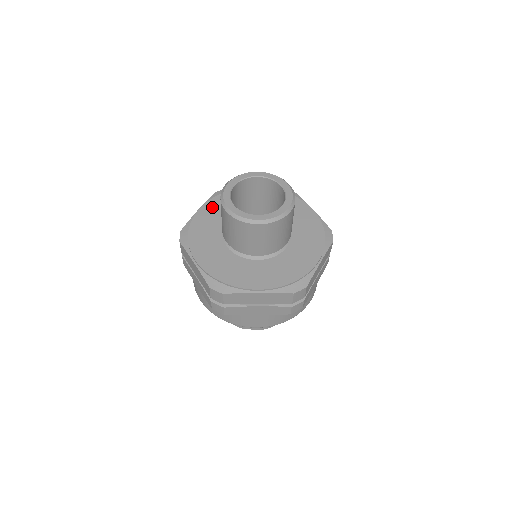
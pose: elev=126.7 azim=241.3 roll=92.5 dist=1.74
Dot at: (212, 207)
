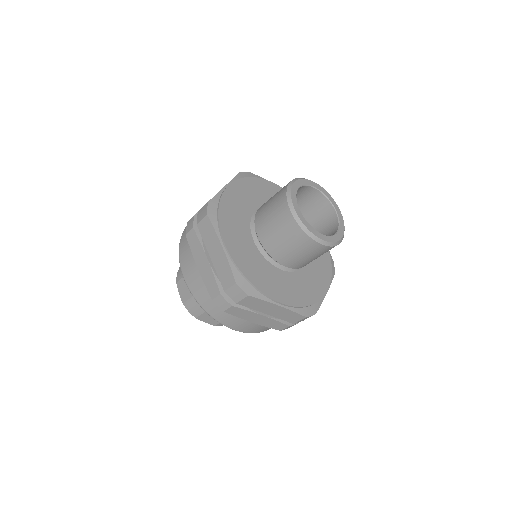
Dot at: (241, 189)
